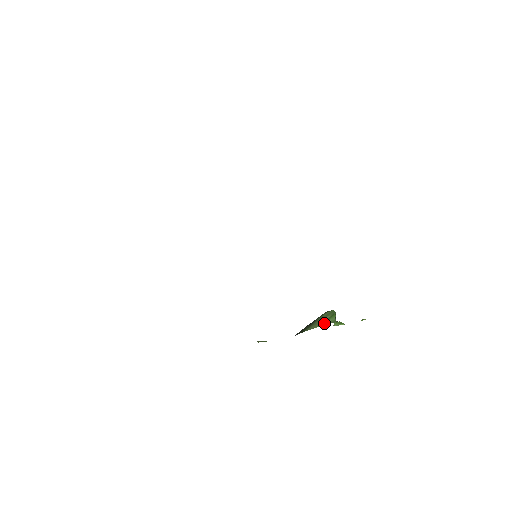
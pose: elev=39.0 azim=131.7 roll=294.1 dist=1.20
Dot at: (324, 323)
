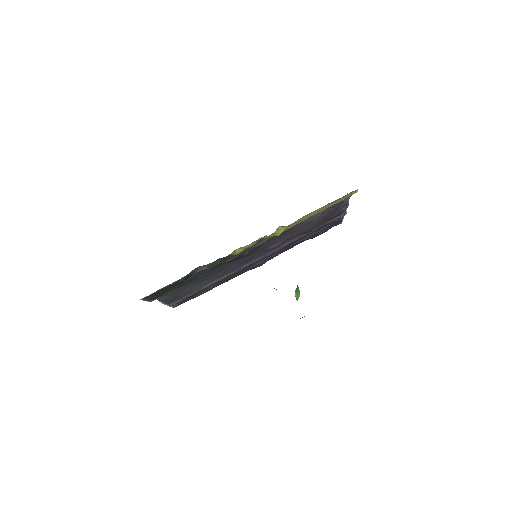
Dot at: occluded
